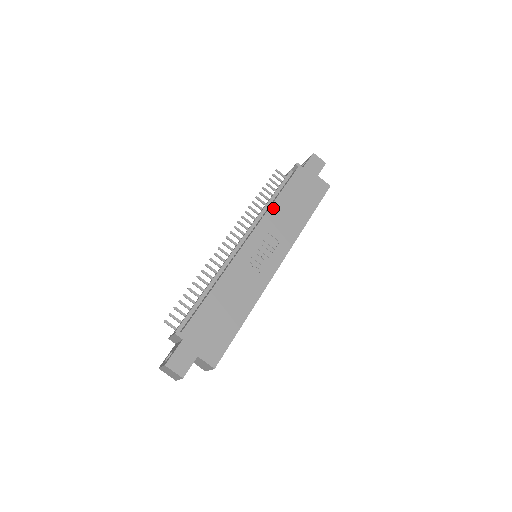
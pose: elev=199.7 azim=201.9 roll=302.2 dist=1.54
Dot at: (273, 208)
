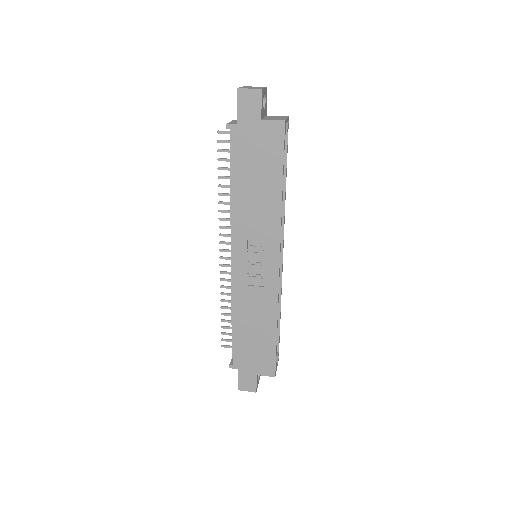
Dot at: (235, 208)
